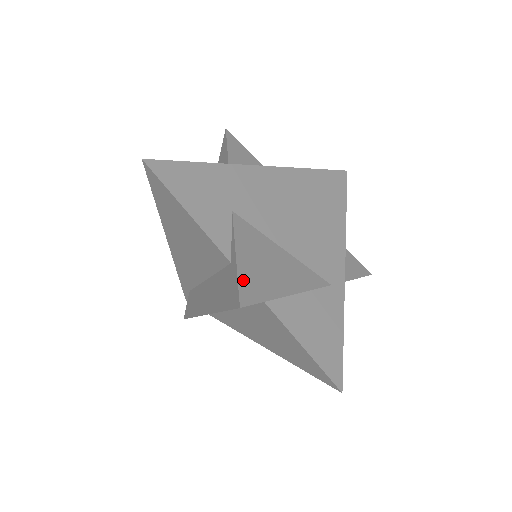
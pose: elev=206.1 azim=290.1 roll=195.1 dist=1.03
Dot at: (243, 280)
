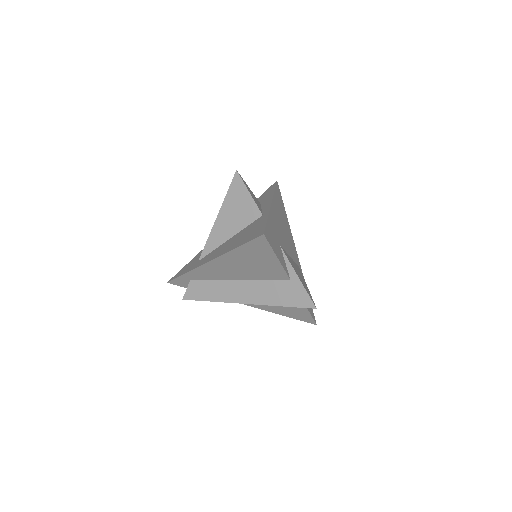
Dot at: (307, 291)
